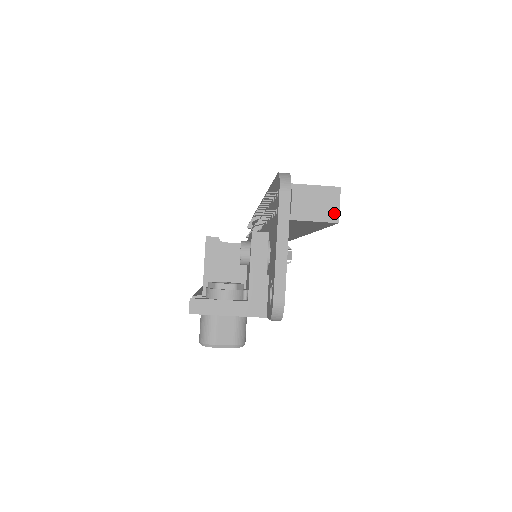
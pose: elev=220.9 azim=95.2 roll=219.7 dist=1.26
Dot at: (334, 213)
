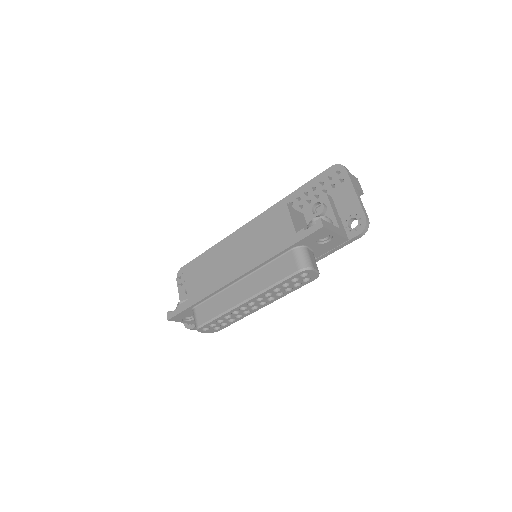
Dot at: (361, 189)
